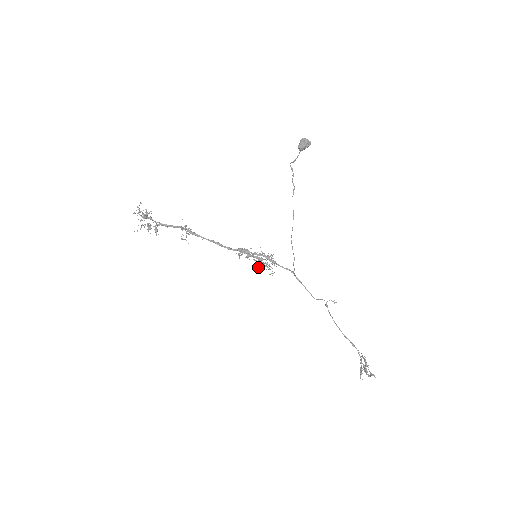
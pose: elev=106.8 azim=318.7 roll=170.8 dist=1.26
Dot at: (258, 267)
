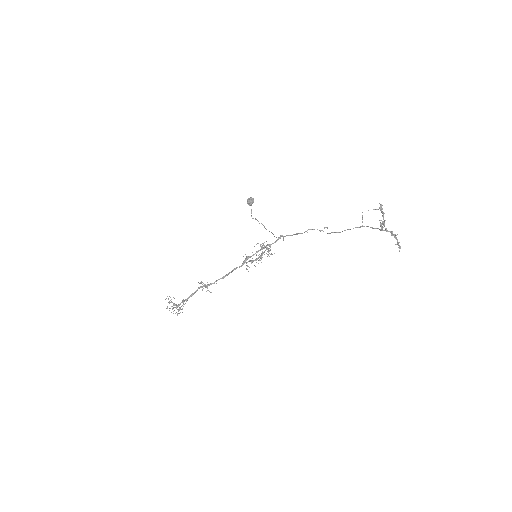
Dot at: (260, 257)
